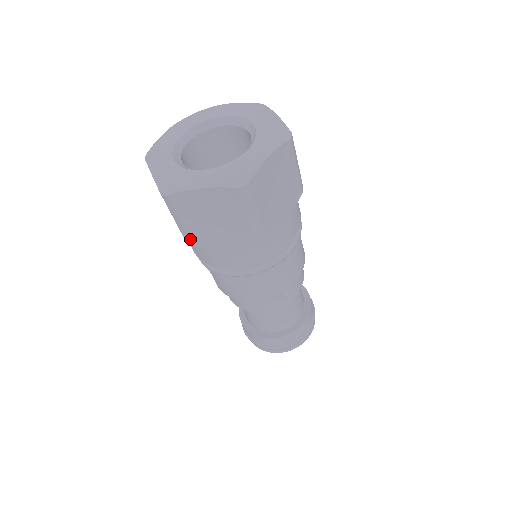
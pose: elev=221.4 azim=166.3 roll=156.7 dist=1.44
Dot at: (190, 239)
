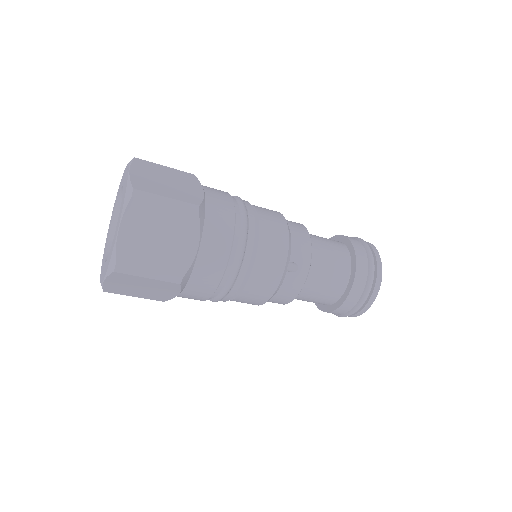
Dot at: occluded
